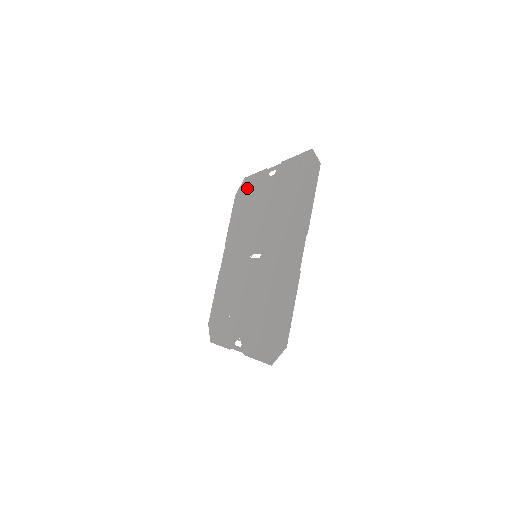
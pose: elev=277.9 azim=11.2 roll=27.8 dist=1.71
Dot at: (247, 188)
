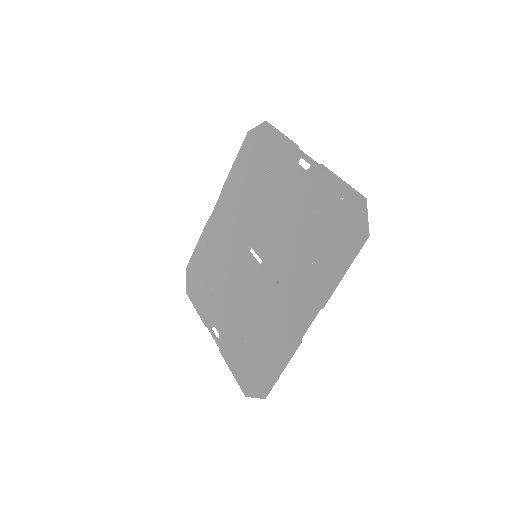
Dot at: (265, 143)
